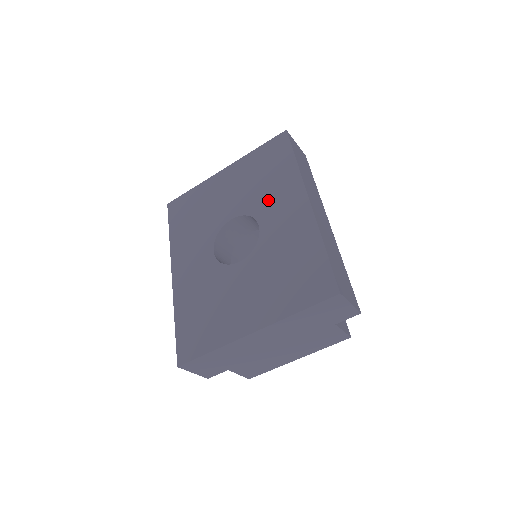
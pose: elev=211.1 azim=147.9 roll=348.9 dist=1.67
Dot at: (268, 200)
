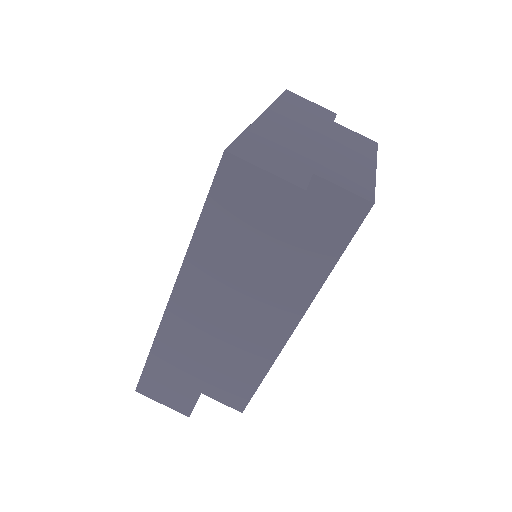
Dot at: occluded
